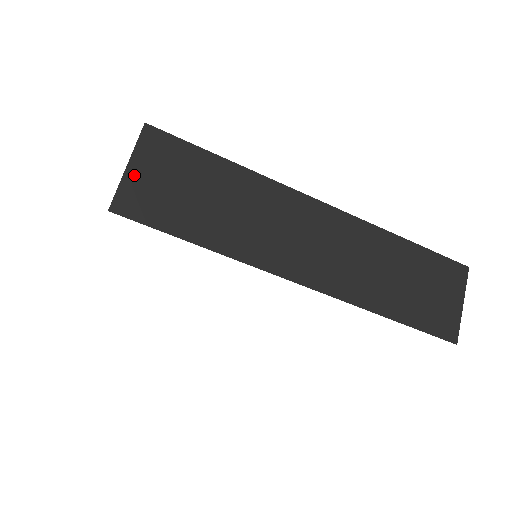
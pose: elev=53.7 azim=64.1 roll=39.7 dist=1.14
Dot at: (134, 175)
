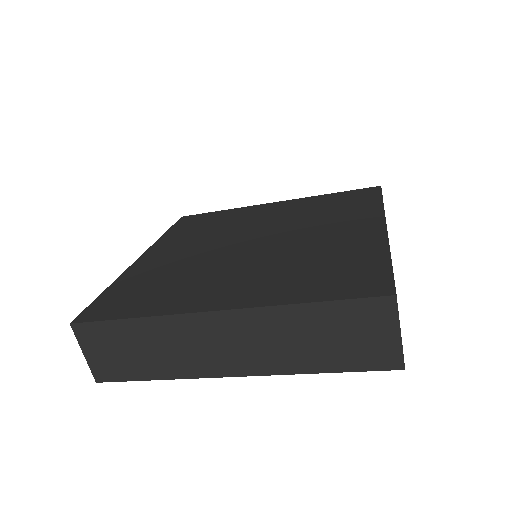
Dot at: (91, 358)
